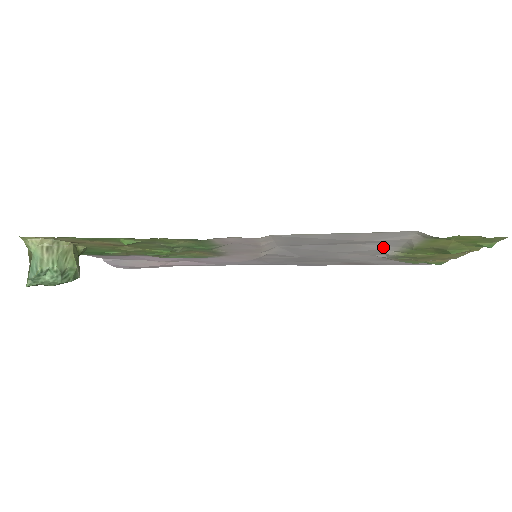
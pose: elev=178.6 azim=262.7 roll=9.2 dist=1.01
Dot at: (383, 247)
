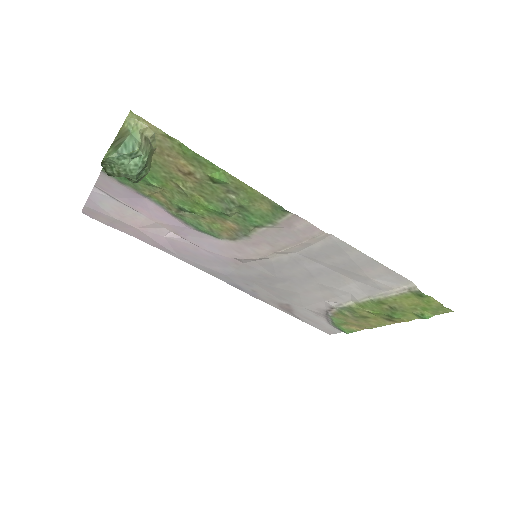
Dot at: (358, 291)
